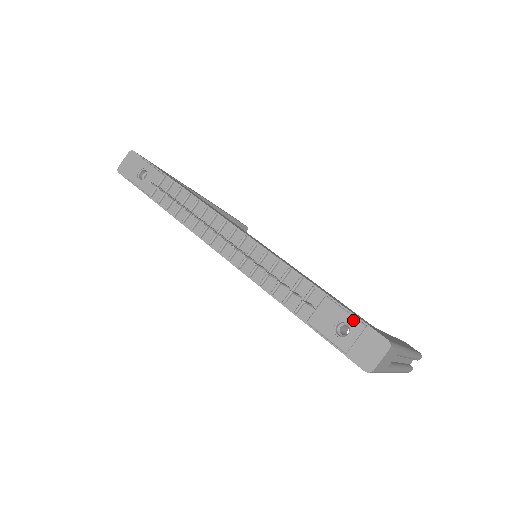
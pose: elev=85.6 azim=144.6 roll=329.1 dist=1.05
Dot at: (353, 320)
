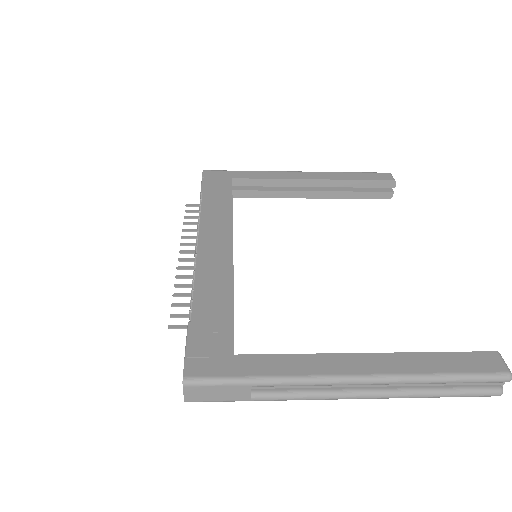
Dot at: (185, 350)
